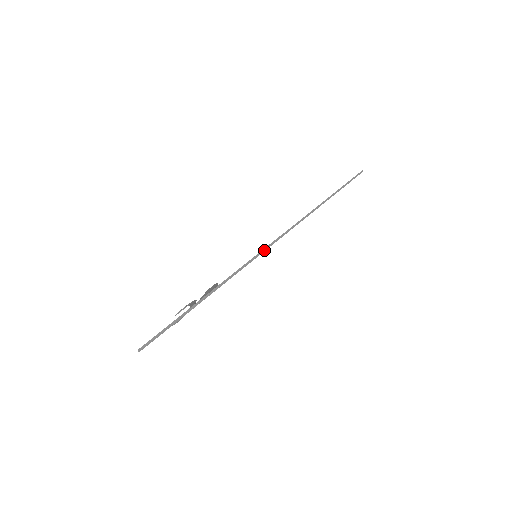
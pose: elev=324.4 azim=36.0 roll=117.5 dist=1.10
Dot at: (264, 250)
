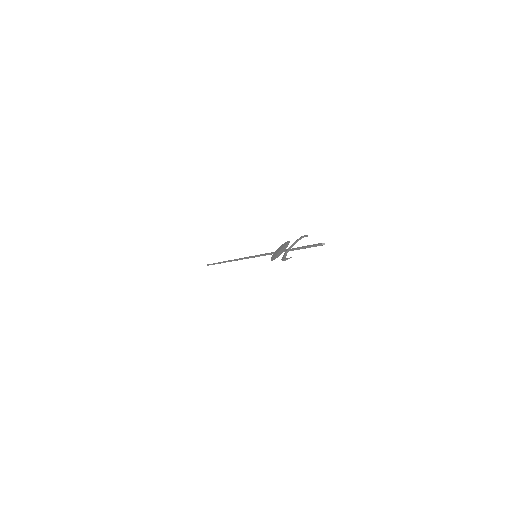
Dot at: (253, 257)
